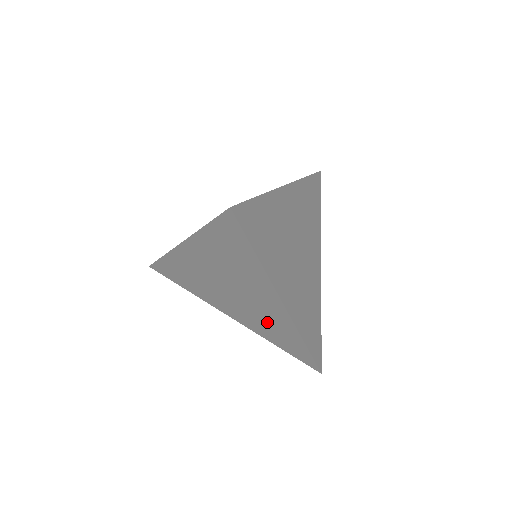
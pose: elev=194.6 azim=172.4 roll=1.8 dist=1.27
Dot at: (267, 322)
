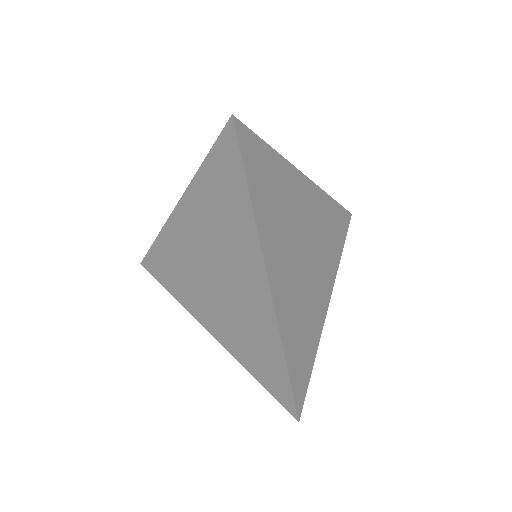
Dot at: (246, 325)
